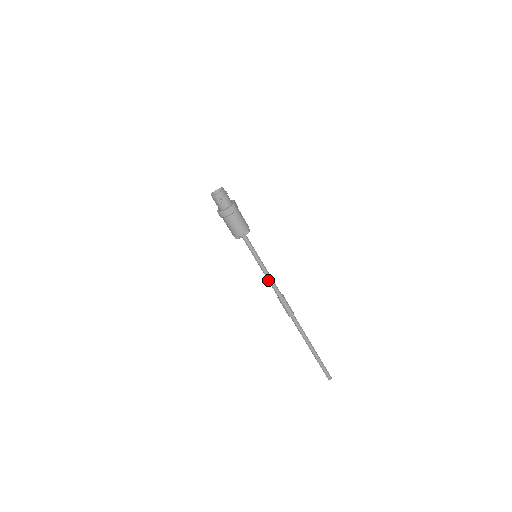
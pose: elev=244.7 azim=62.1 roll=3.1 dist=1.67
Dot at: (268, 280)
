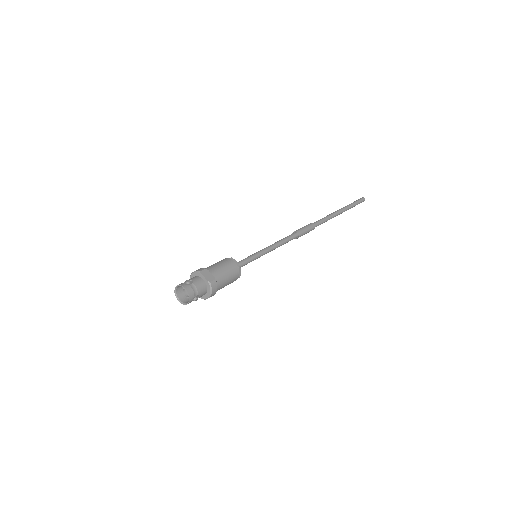
Dot at: occluded
